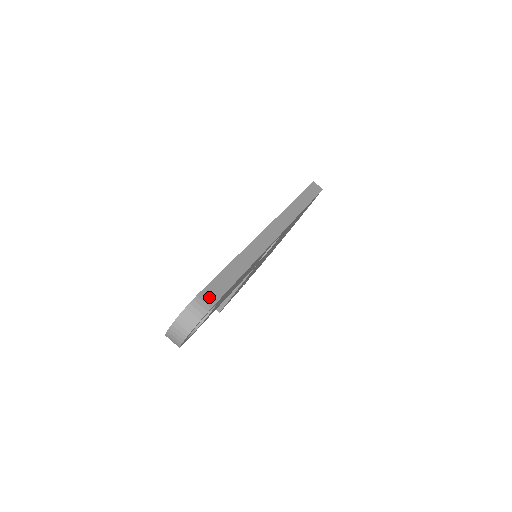
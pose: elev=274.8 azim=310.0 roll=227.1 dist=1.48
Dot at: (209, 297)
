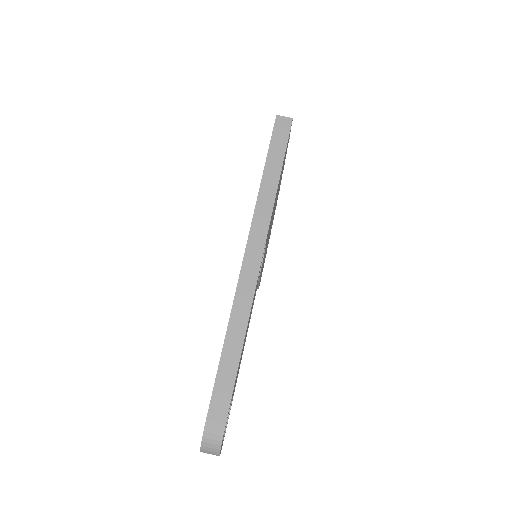
Dot at: (217, 419)
